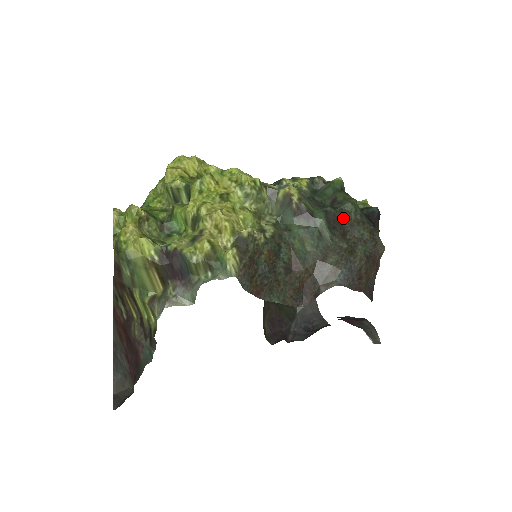
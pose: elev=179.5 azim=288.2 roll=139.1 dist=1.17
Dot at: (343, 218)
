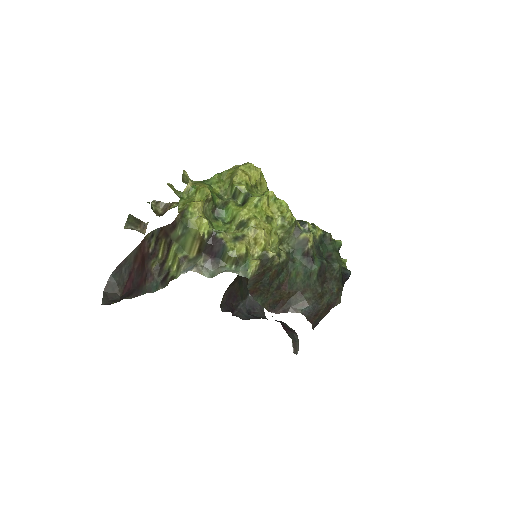
Dot at: (329, 272)
